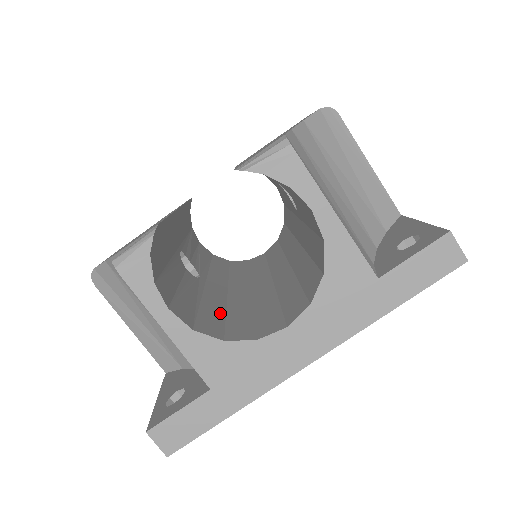
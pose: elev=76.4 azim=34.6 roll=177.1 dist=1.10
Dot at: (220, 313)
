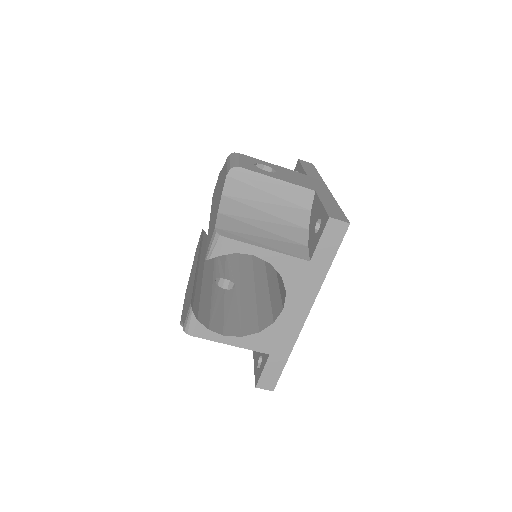
Dot at: (253, 310)
